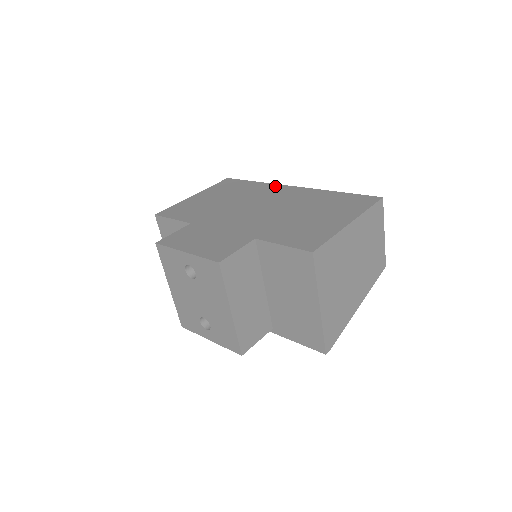
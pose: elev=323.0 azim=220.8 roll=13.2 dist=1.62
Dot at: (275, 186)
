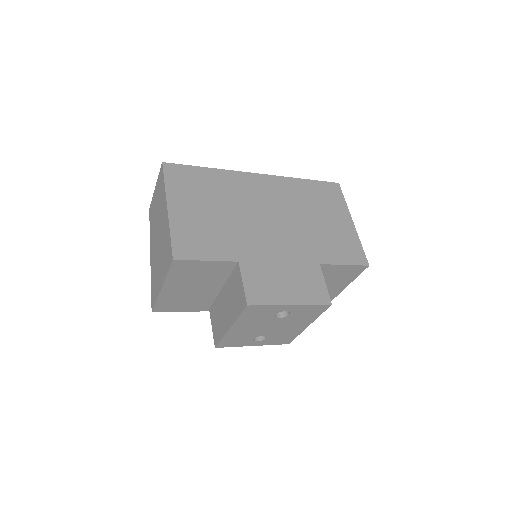
Dot at: (241, 176)
